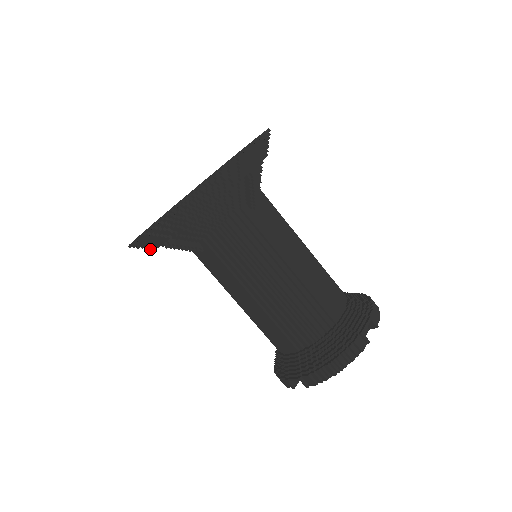
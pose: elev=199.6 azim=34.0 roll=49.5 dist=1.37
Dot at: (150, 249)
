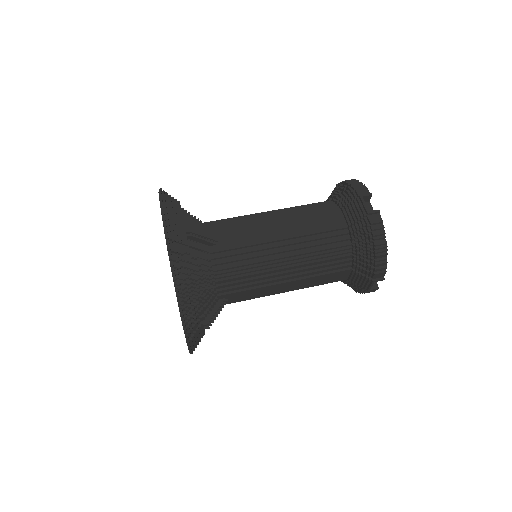
Dot at: occluded
